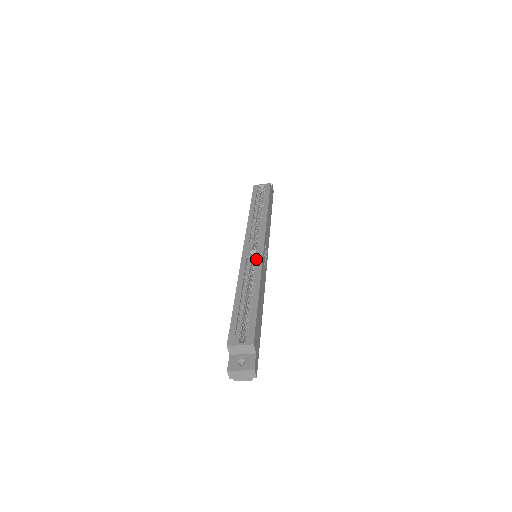
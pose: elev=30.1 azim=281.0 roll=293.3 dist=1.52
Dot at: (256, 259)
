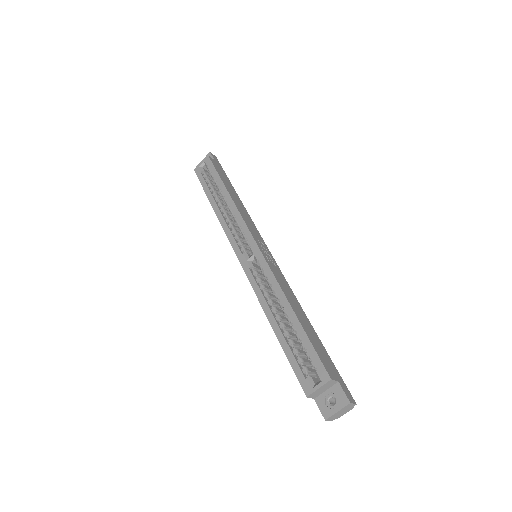
Dot at: (260, 266)
